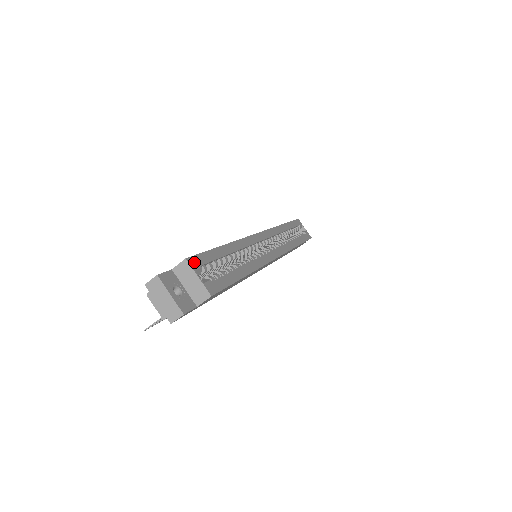
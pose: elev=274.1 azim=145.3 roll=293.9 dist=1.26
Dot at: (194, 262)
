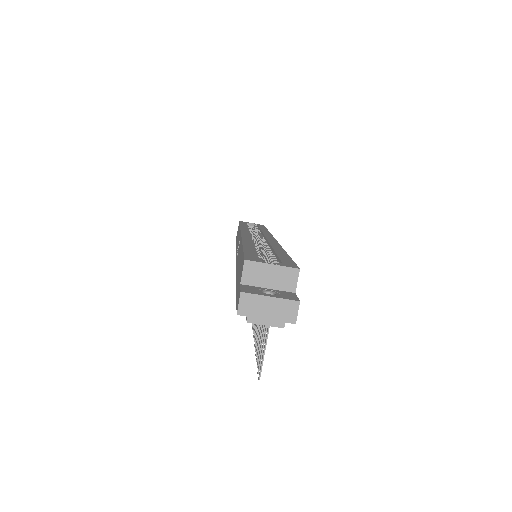
Dot at: (252, 259)
